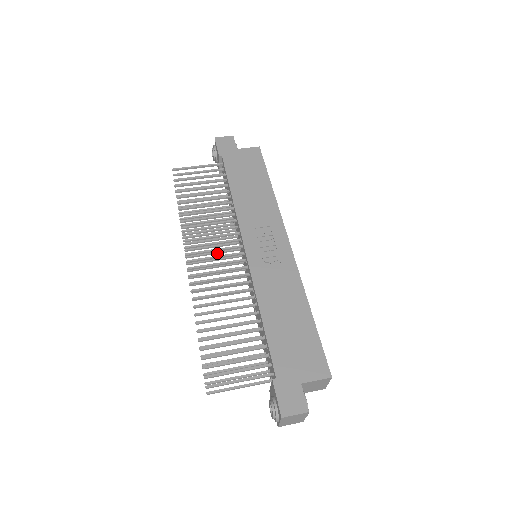
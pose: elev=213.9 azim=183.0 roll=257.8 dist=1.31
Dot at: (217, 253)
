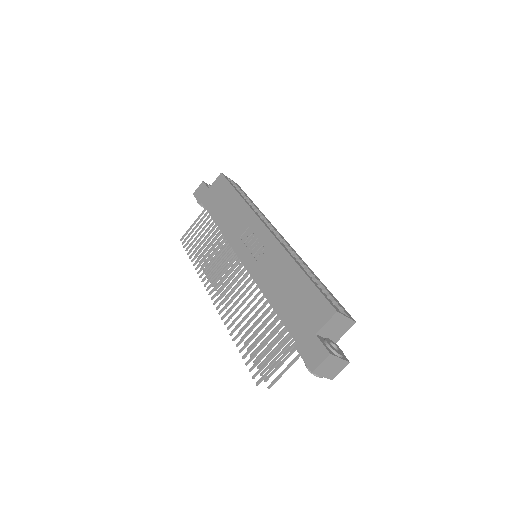
Dot at: occluded
